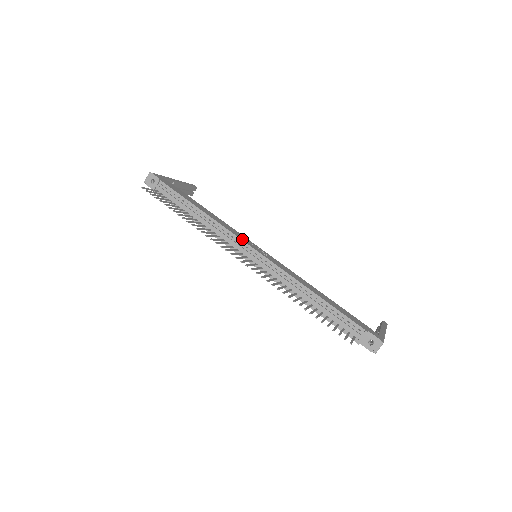
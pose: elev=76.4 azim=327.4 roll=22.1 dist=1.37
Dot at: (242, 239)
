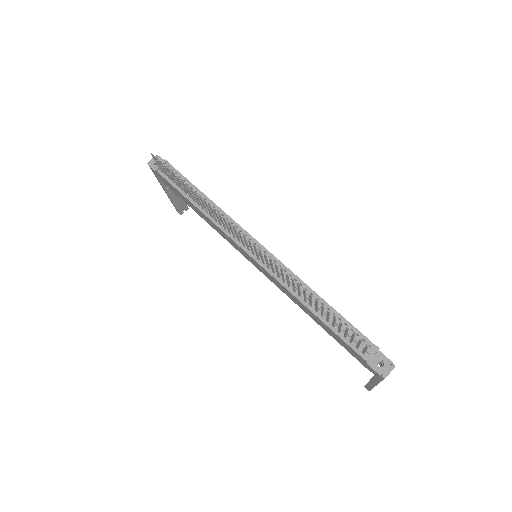
Dot at: (246, 232)
